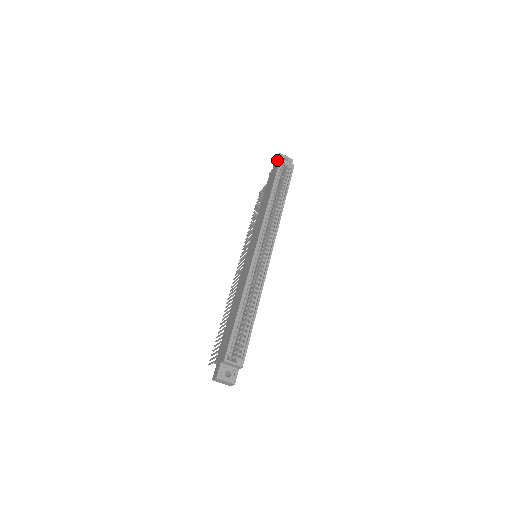
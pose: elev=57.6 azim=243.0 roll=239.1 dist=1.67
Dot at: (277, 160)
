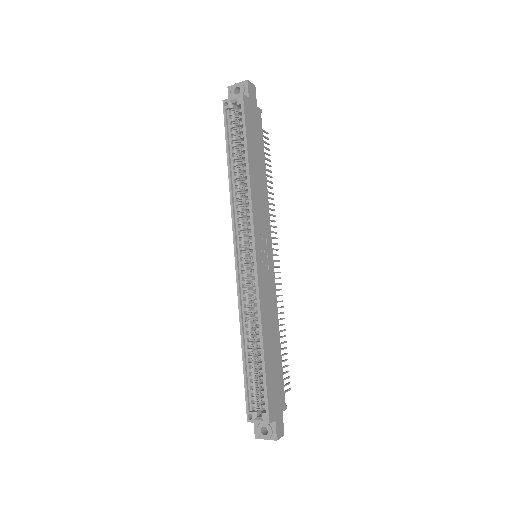
Dot at: occluded
